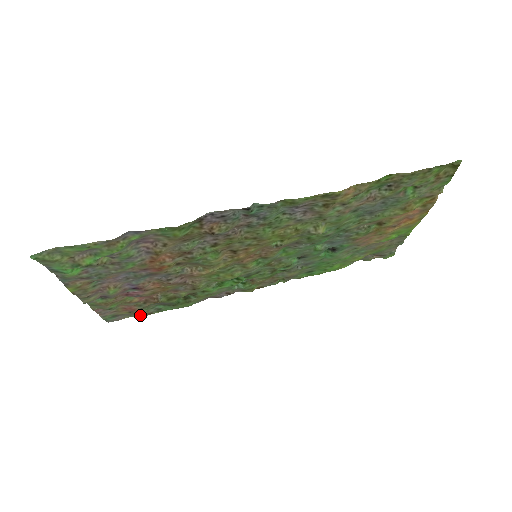
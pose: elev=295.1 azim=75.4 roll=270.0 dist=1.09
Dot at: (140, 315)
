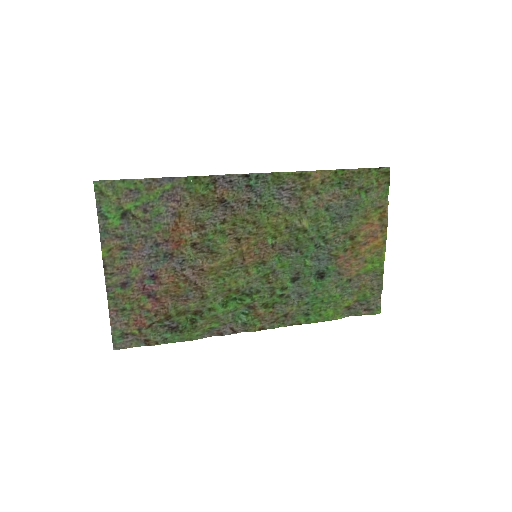
Dot at: (146, 345)
